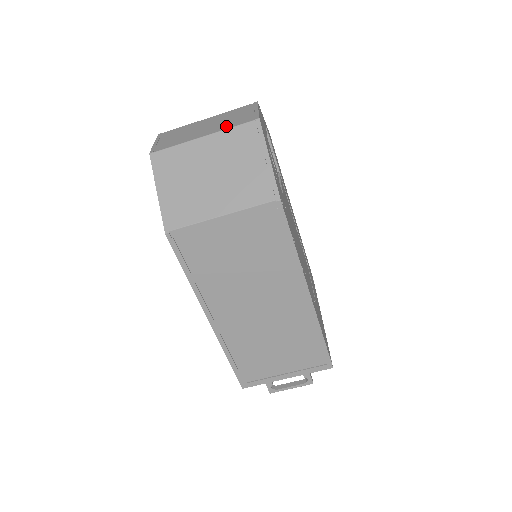
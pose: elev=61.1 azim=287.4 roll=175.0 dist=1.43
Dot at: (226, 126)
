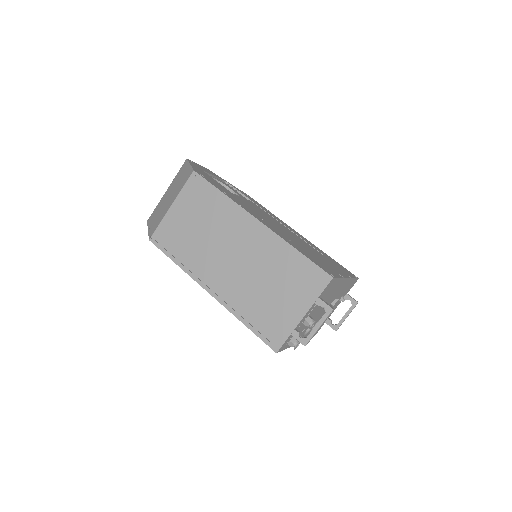
Dot at: occluded
